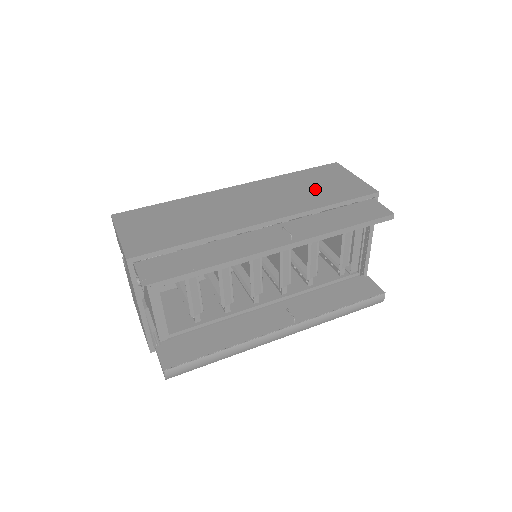
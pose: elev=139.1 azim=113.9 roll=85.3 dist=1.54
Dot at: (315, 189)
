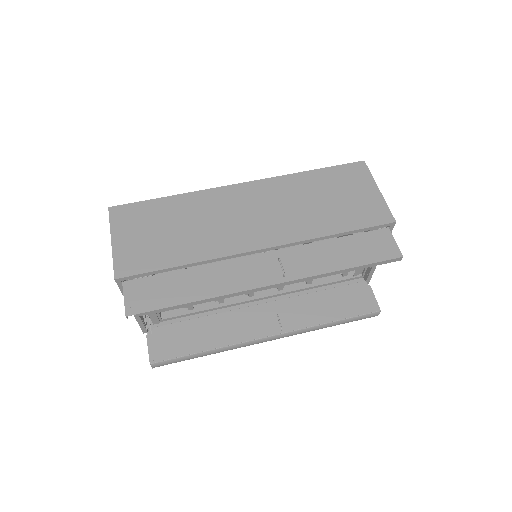
Dot at: (328, 204)
